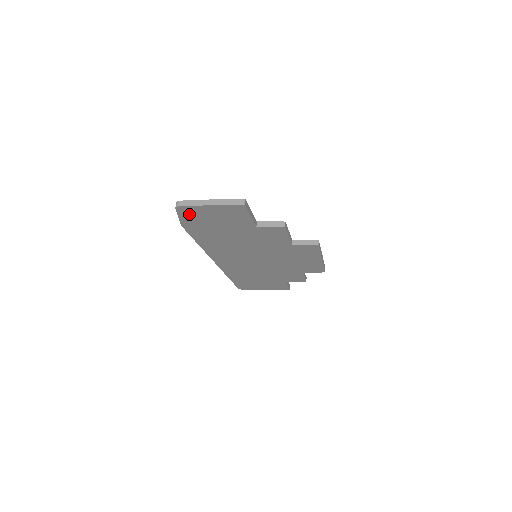
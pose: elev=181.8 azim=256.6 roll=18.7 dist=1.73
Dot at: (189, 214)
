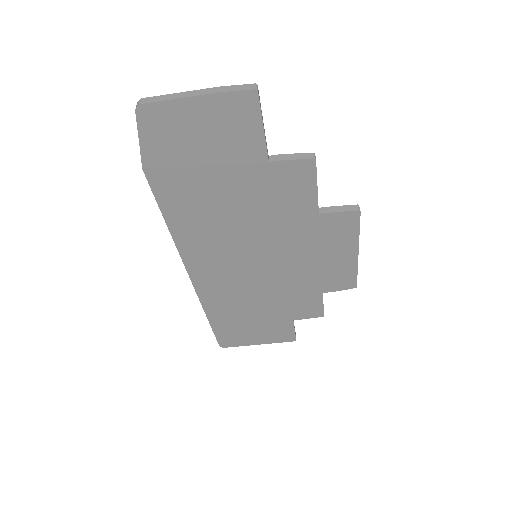
Dot at: (158, 130)
